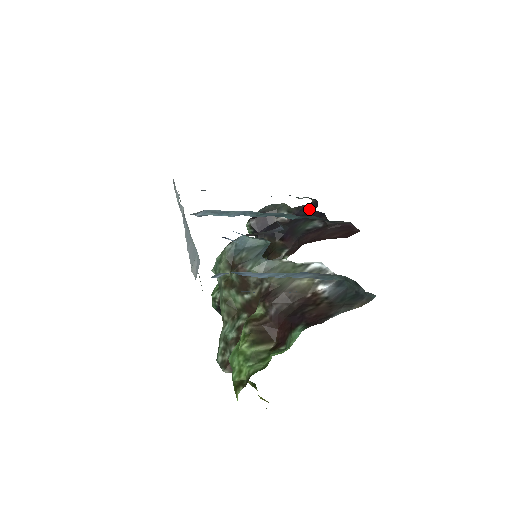
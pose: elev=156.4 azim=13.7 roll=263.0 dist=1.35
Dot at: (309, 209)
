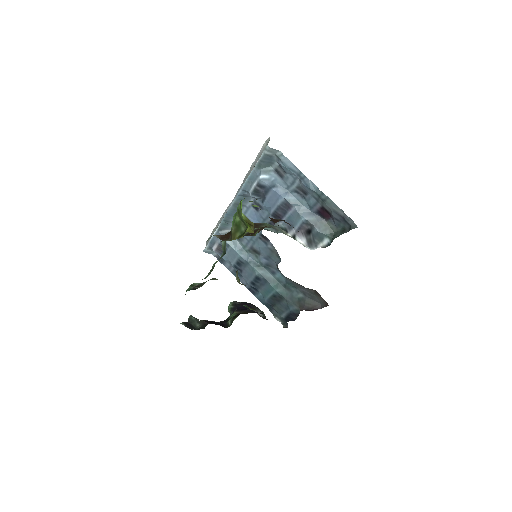
Dot at: occluded
